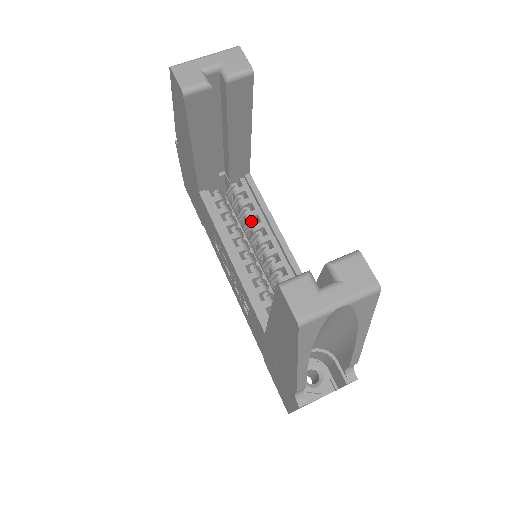
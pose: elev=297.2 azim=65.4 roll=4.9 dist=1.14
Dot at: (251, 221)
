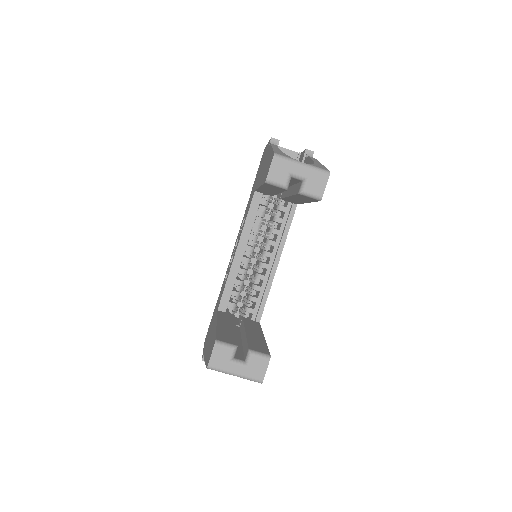
Dot at: (271, 235)
